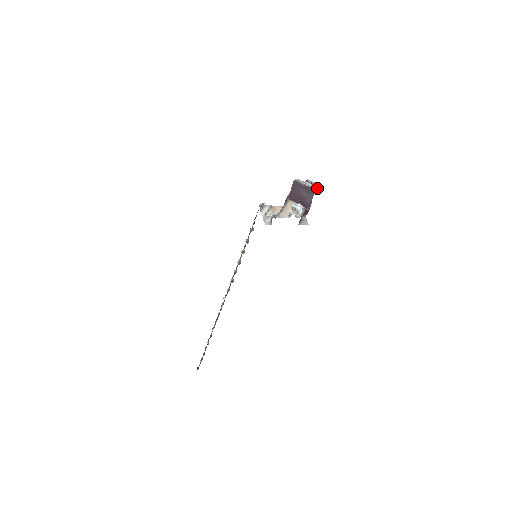
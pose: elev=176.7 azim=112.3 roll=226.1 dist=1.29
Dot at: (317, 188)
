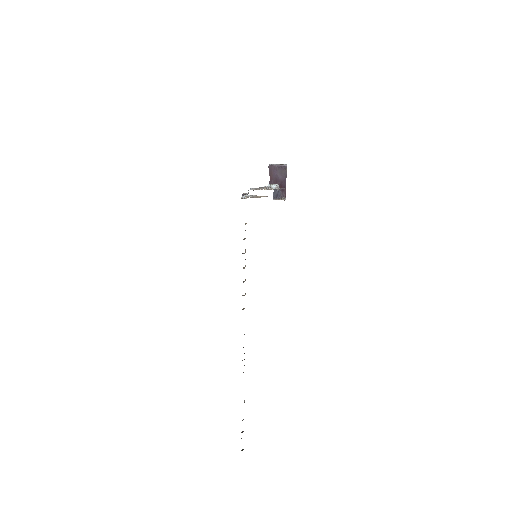
Dot at: (286, 165)
